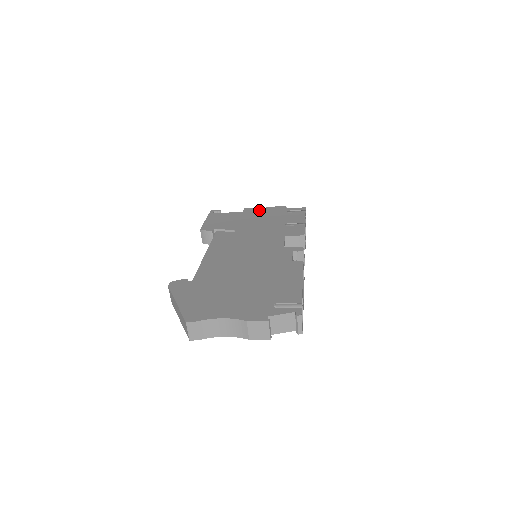
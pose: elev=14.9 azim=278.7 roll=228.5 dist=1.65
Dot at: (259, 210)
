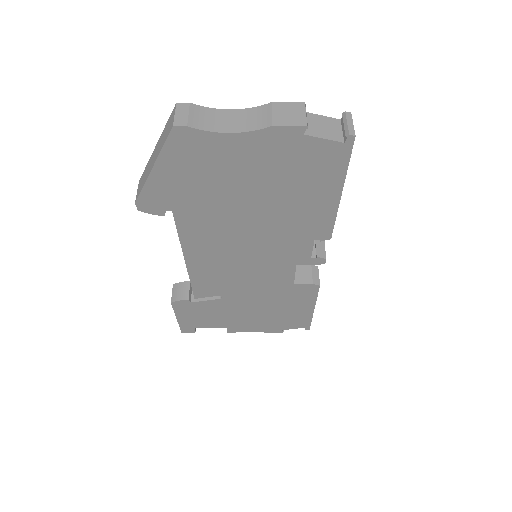
Dot at: occluded
